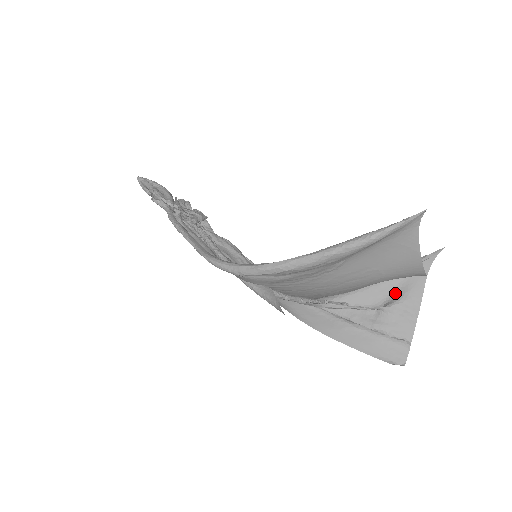
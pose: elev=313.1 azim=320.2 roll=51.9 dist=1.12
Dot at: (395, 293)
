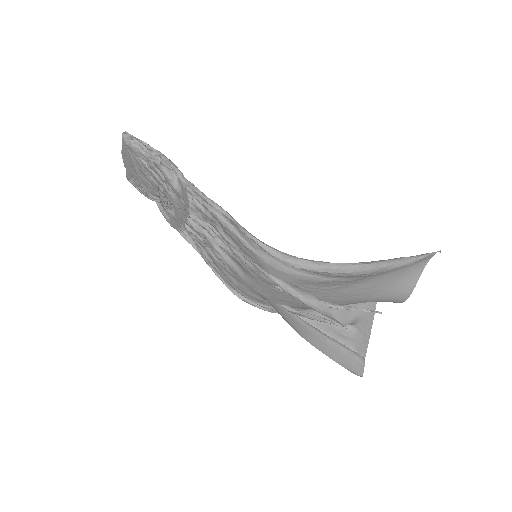
Dot at: (356, 315)
